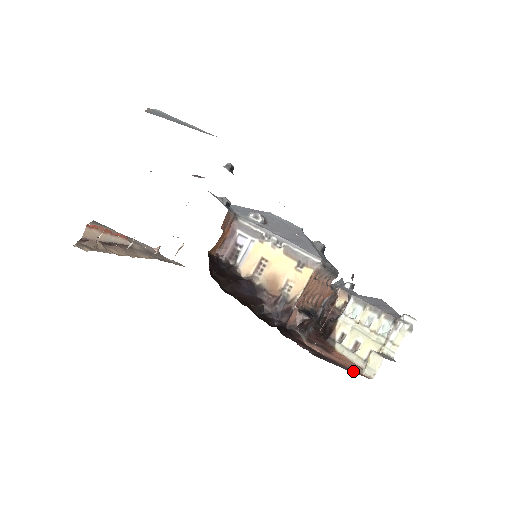
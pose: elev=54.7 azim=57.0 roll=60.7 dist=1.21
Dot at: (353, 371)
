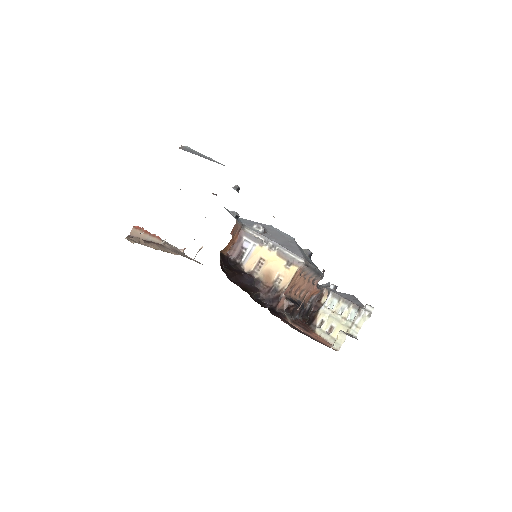
Dot at: (323, 344)
